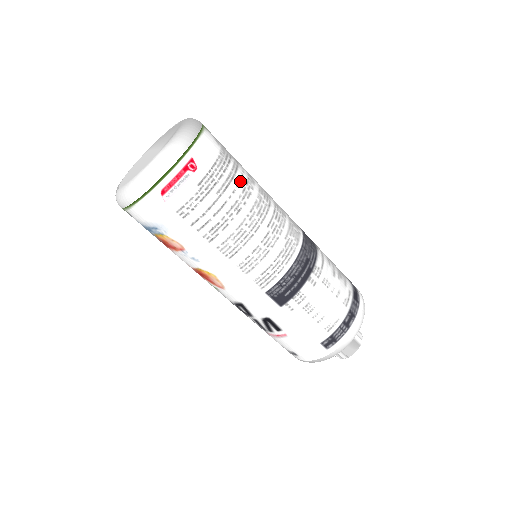
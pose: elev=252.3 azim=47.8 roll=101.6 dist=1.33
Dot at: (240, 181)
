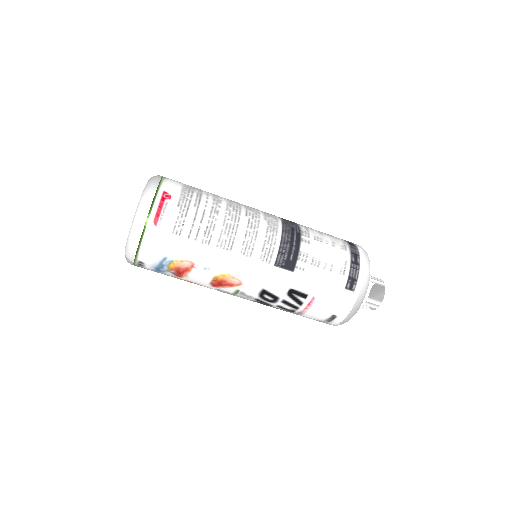
Dot at: (208, 196)
